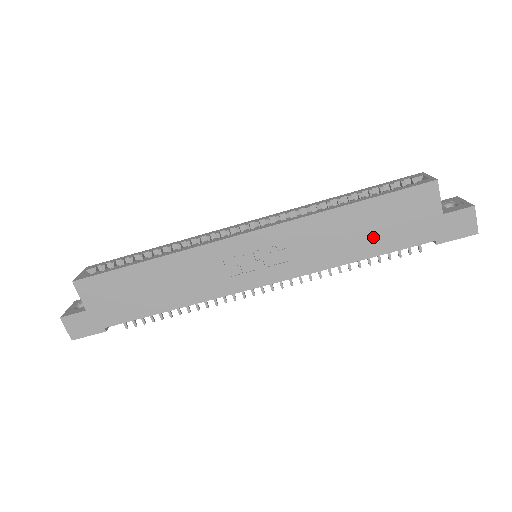
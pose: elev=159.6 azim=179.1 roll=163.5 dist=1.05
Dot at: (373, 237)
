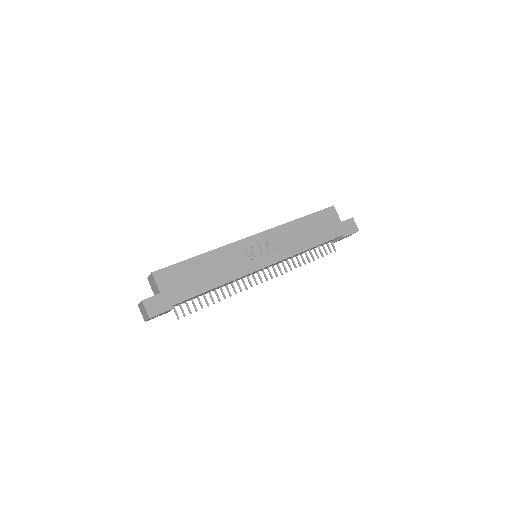
Dot at: (315, 235)
